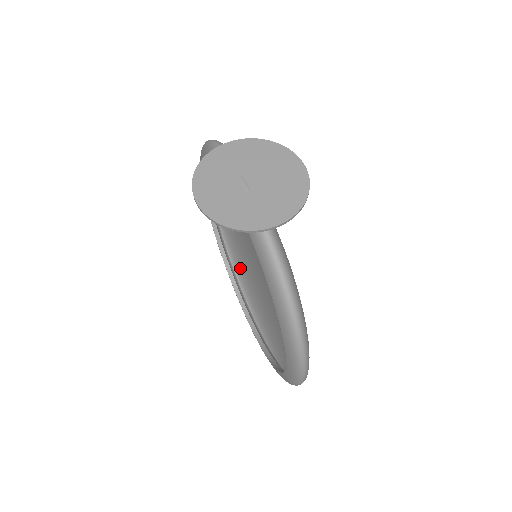
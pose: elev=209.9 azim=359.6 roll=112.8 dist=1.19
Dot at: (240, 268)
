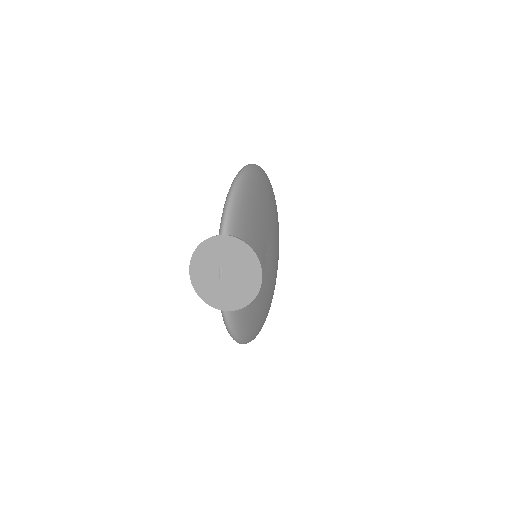
Dot at: occluded
